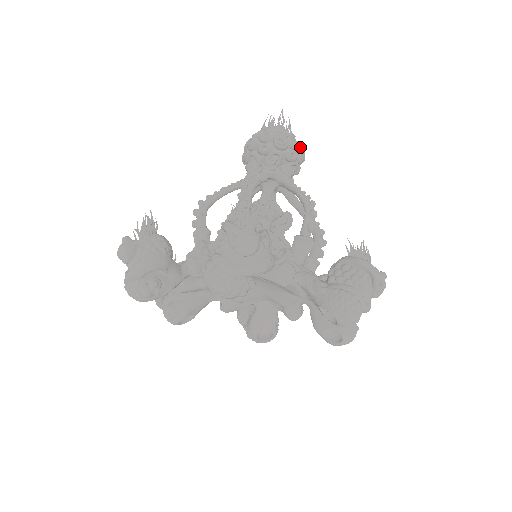
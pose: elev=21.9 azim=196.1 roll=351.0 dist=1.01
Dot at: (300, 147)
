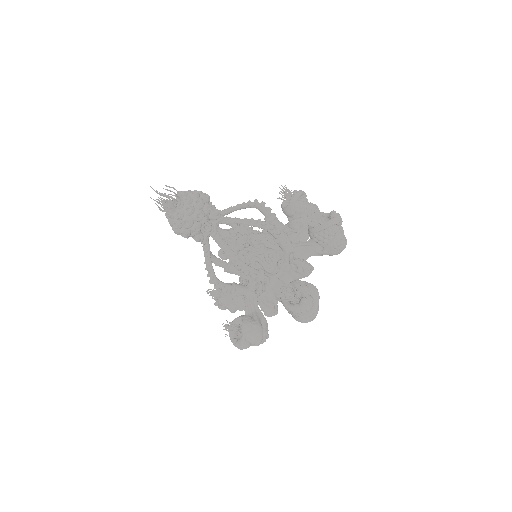
Dot at: (199, 195)
